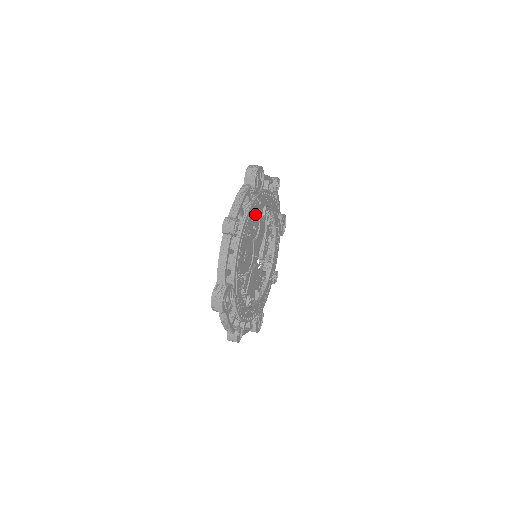
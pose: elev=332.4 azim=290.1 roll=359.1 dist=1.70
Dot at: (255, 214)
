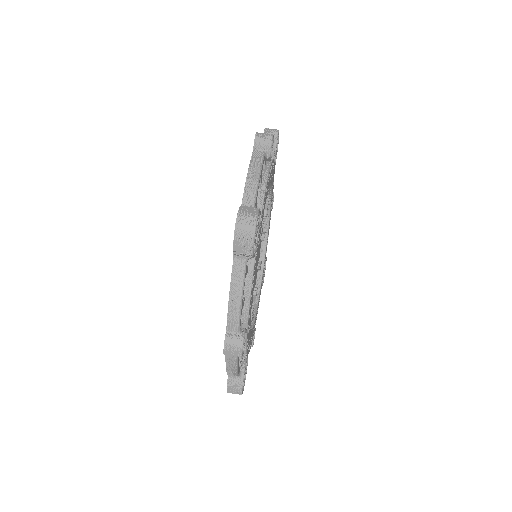
Dot at: occluded
